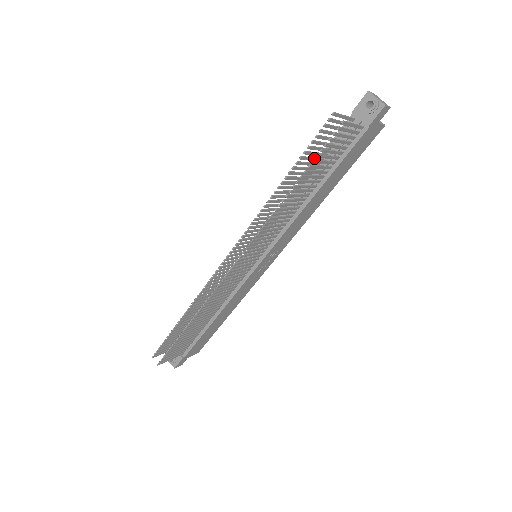
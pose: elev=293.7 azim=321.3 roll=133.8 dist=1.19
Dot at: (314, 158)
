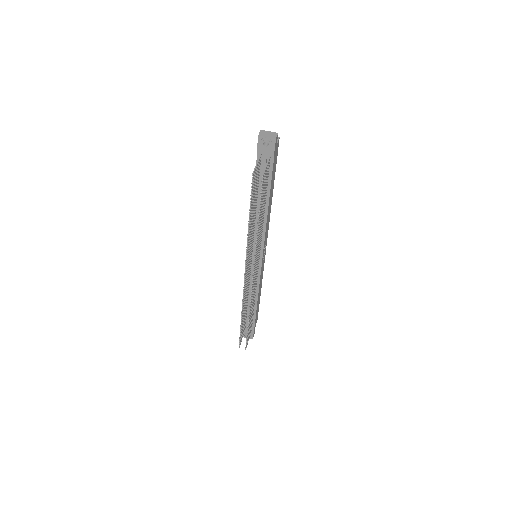
Dot at: (255, 194)
